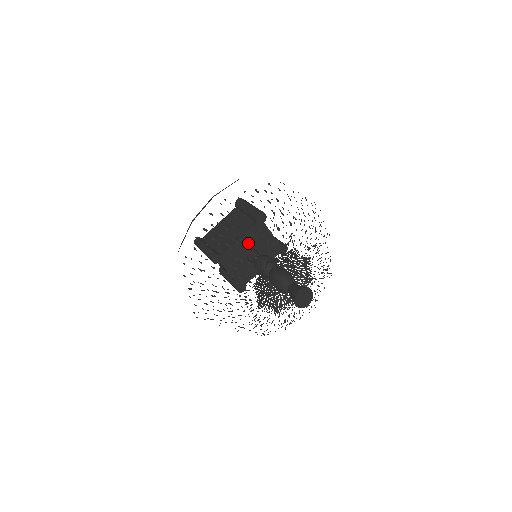
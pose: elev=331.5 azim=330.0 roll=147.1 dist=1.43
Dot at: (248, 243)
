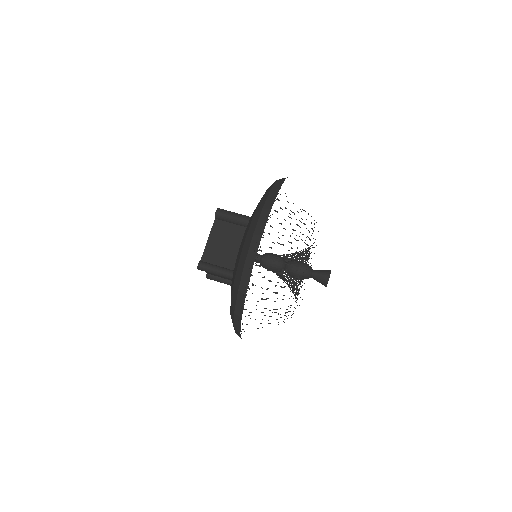
Dot at: occluded
